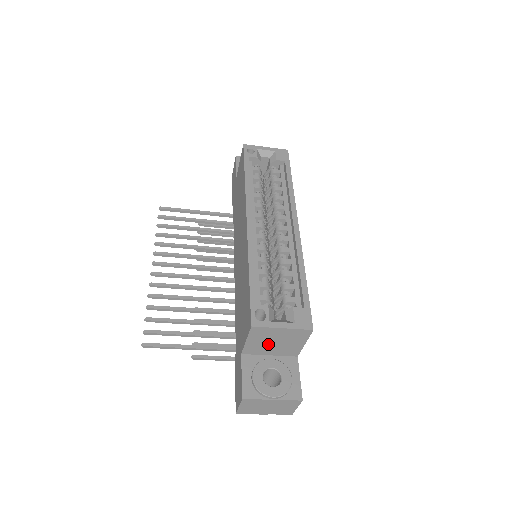
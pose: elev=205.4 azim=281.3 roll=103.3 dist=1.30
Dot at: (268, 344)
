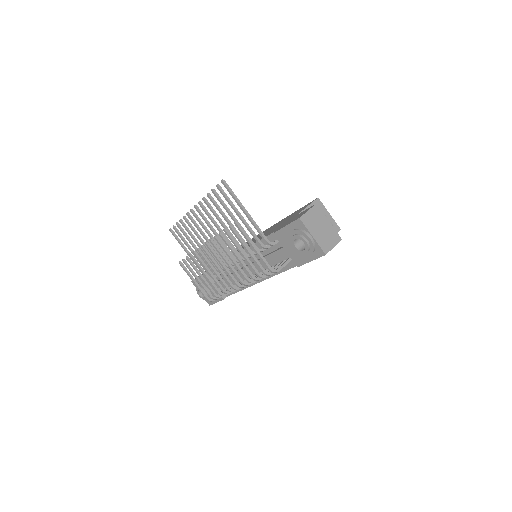
Dot at: occluded
